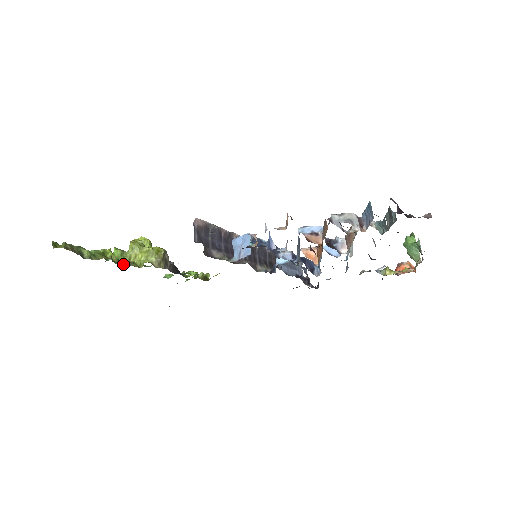
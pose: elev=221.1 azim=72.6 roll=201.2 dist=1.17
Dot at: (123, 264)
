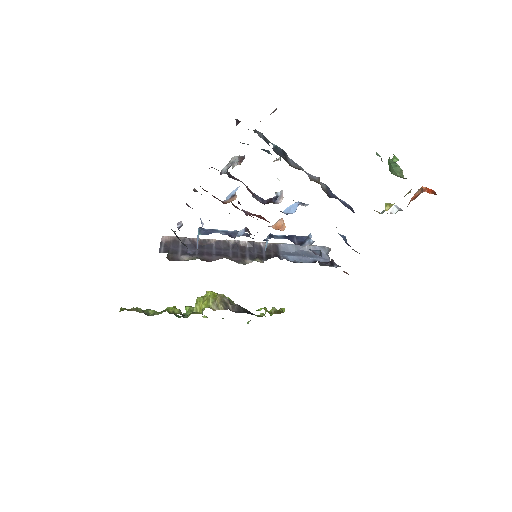
Dot at: occluded
